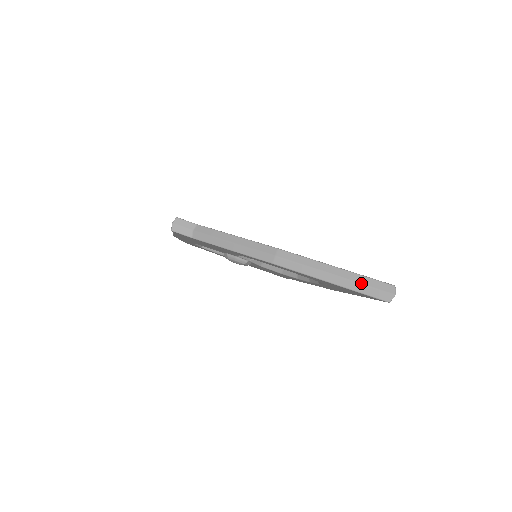
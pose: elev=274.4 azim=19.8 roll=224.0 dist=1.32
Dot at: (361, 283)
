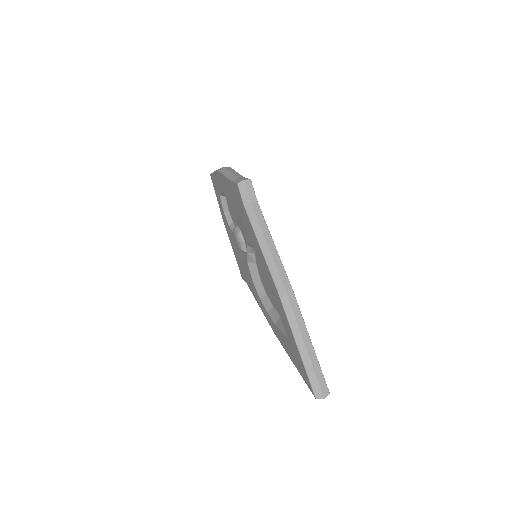
Dot at: (314, 369)
